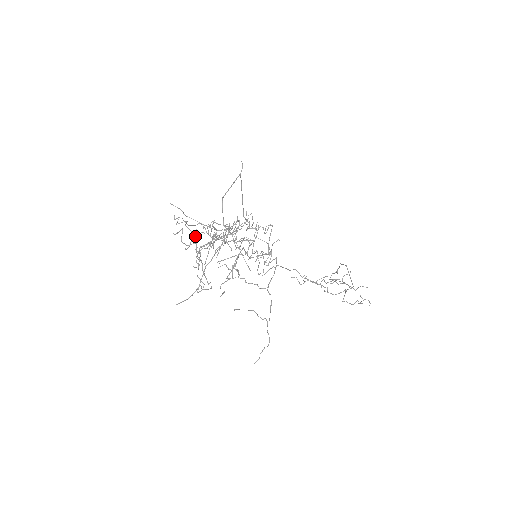
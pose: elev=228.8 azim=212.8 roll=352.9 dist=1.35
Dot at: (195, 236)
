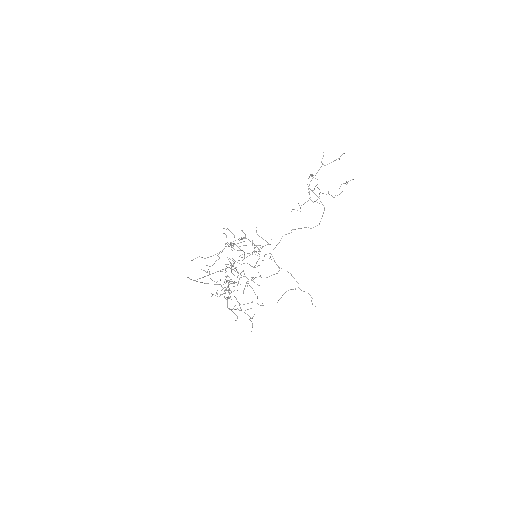
Dot at: (220, 284)
